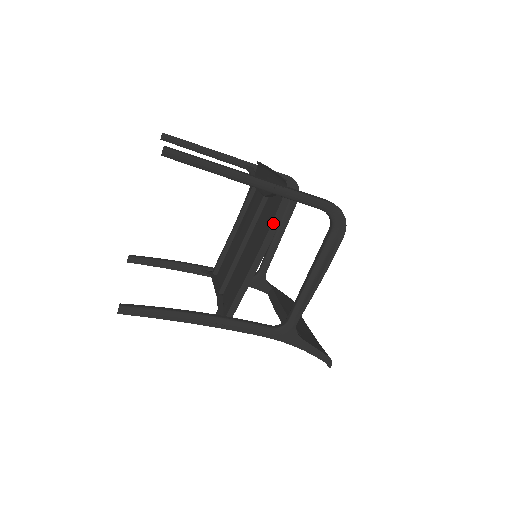
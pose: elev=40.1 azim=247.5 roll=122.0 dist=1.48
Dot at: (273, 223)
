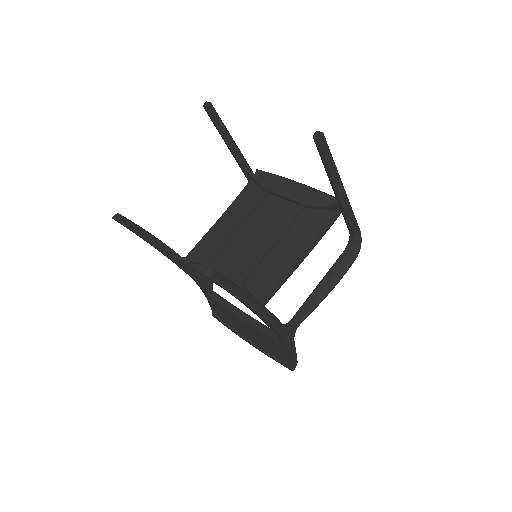
Dot at: (323, 232)
